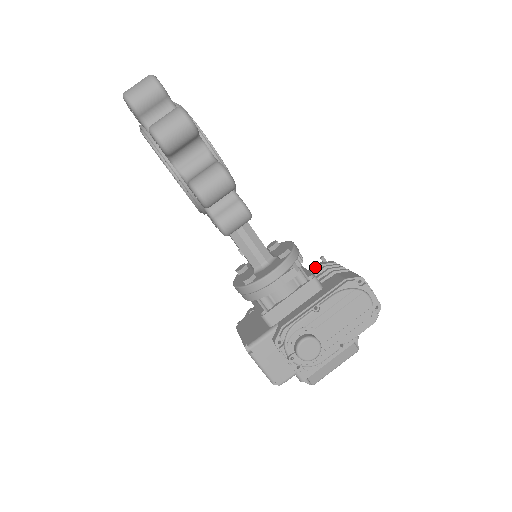
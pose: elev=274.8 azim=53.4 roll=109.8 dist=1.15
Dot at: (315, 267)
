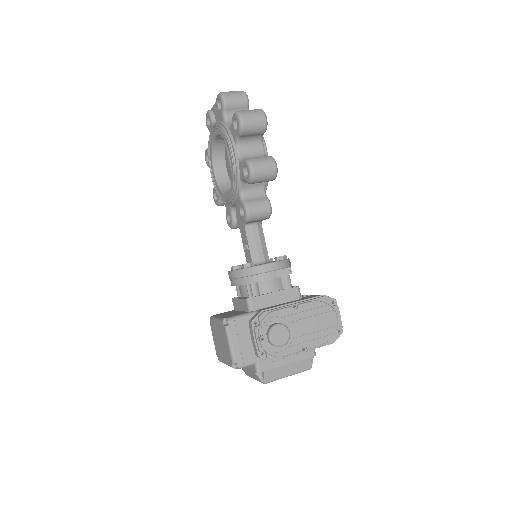
Dot at: occluded
